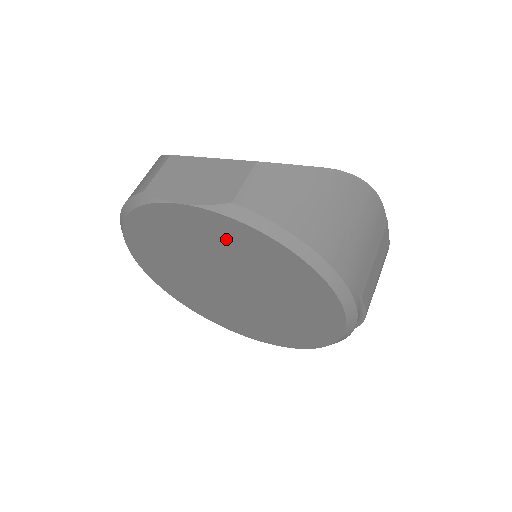
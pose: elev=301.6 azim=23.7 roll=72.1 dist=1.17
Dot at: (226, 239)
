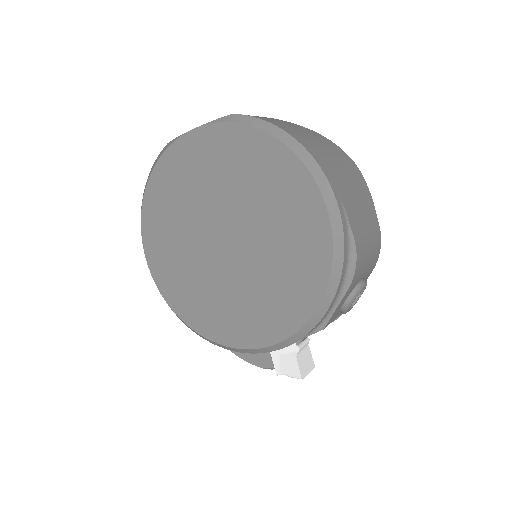
Dot at: (225, 156)
